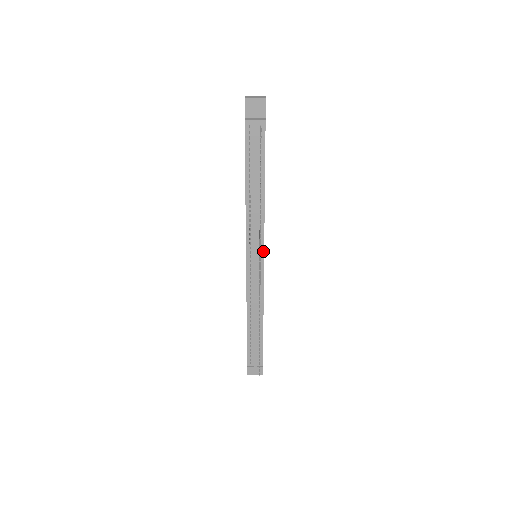
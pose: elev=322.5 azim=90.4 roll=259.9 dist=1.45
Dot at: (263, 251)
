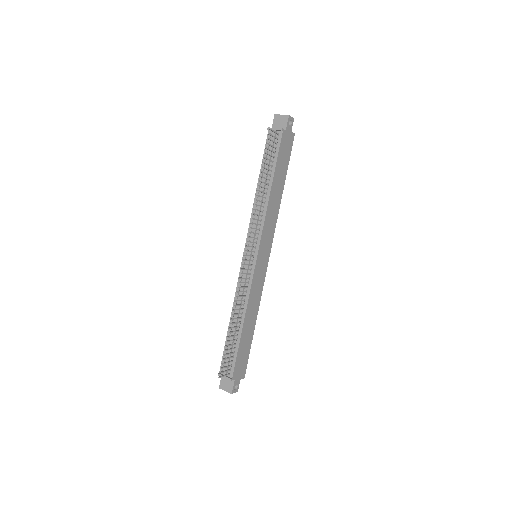
Dot at: (258, 247)
